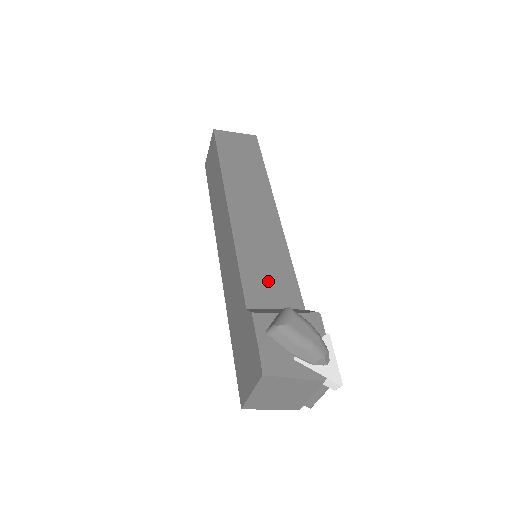
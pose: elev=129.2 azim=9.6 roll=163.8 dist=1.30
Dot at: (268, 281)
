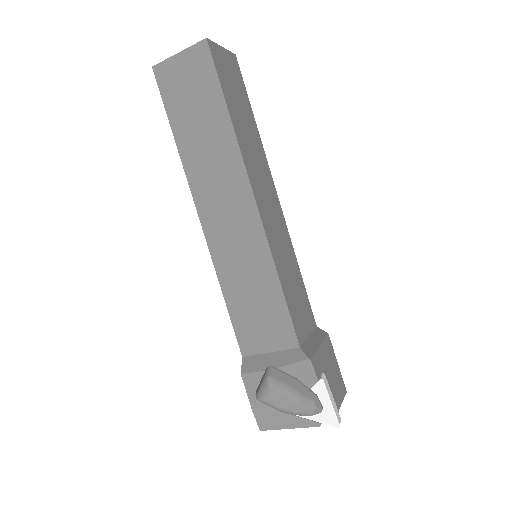
Dot at: (258, 319)
